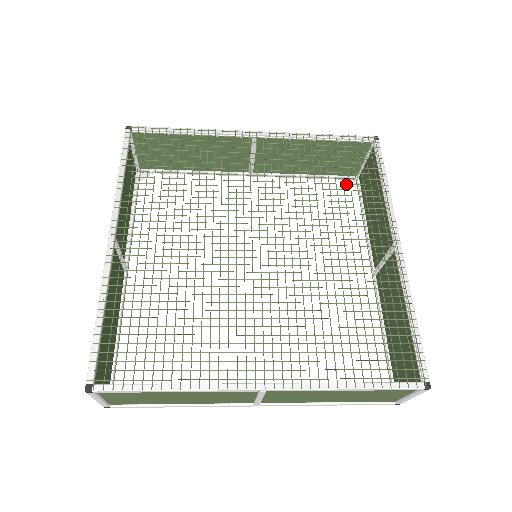
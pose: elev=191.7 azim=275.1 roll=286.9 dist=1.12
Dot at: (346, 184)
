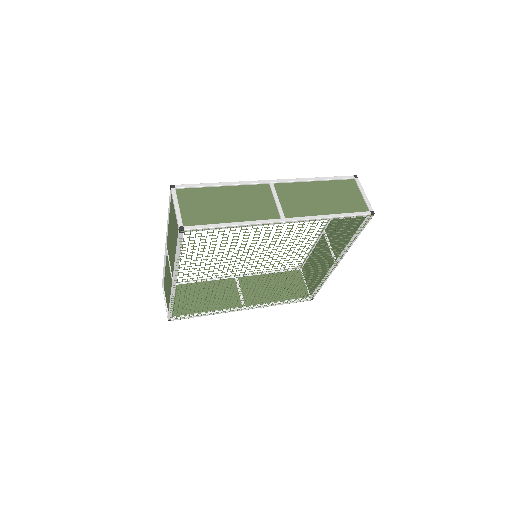
Dot at: occluded
